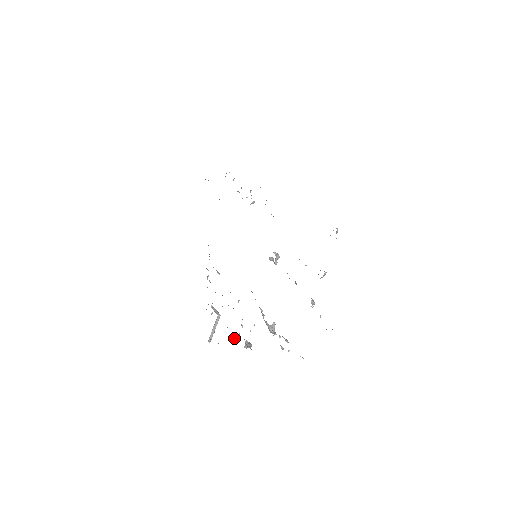
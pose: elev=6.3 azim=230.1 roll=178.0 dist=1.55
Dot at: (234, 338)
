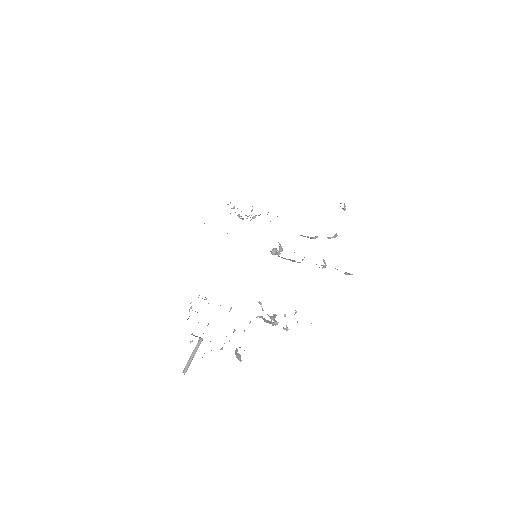
Dot at: (222, 348)
